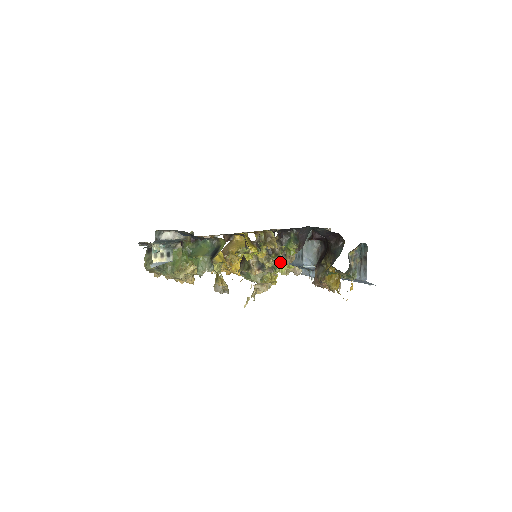
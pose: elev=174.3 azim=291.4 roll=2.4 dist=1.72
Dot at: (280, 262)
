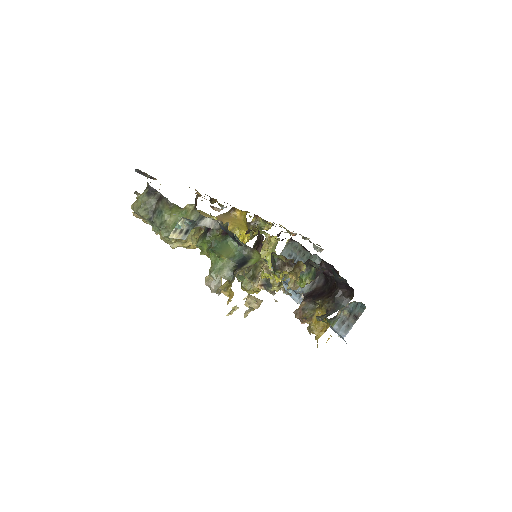
Dot at: (290, 294)
